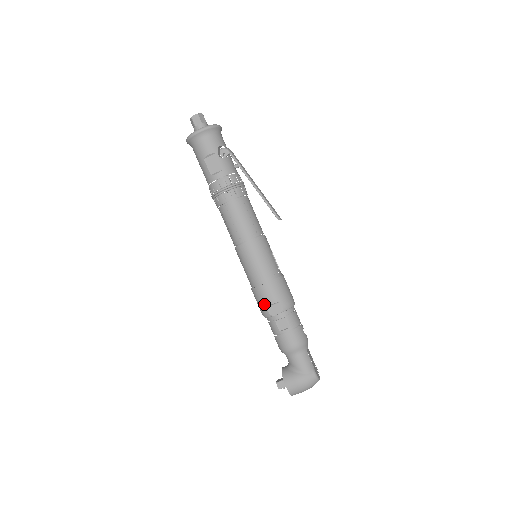
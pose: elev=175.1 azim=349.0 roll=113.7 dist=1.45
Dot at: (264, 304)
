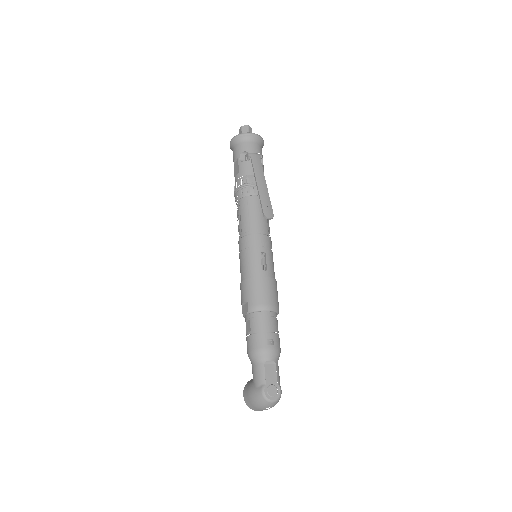
Dot at: (241, 303)
